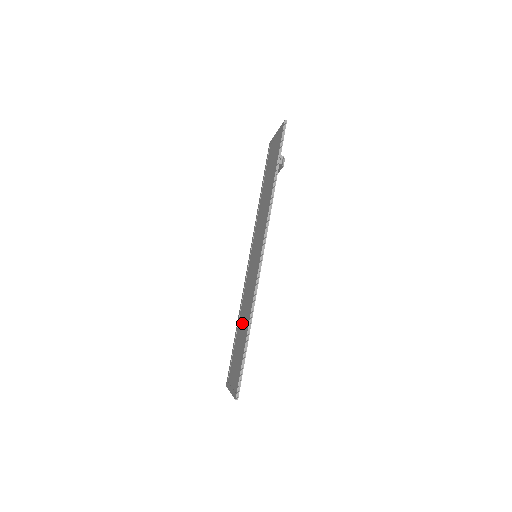
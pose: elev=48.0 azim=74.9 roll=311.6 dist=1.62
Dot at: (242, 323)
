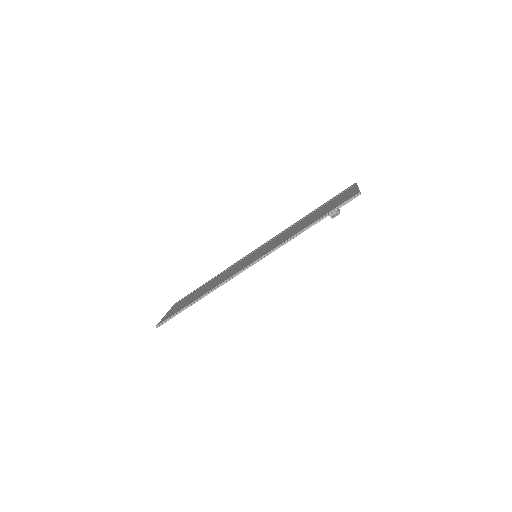
Dot at: (209, 285)
